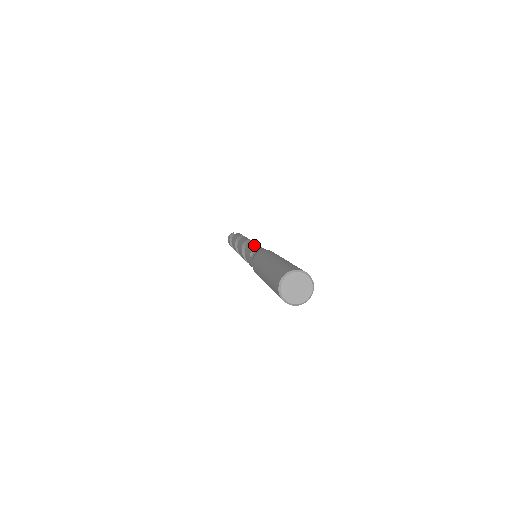
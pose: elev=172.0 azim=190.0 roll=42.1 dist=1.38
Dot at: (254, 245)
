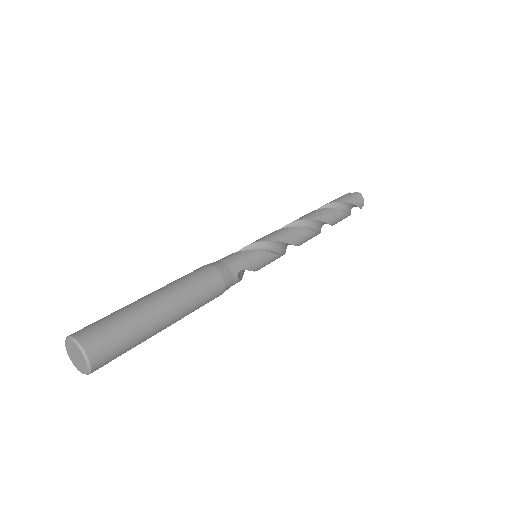
Dot at: (249, 244)
